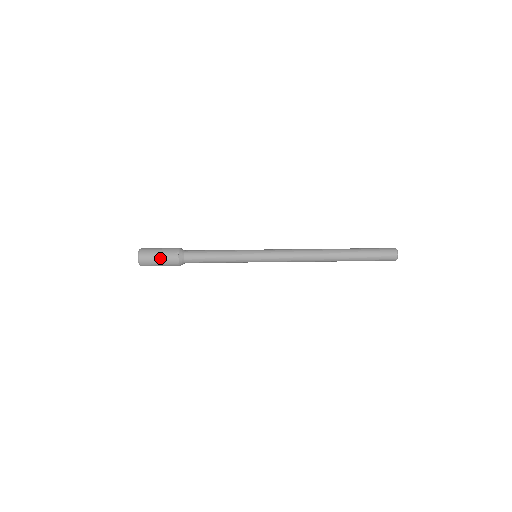
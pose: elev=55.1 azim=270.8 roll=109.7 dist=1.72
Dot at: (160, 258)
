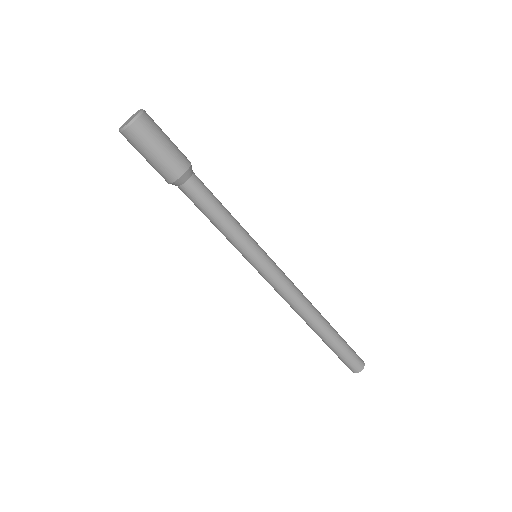
Dot at: (151, 159)
